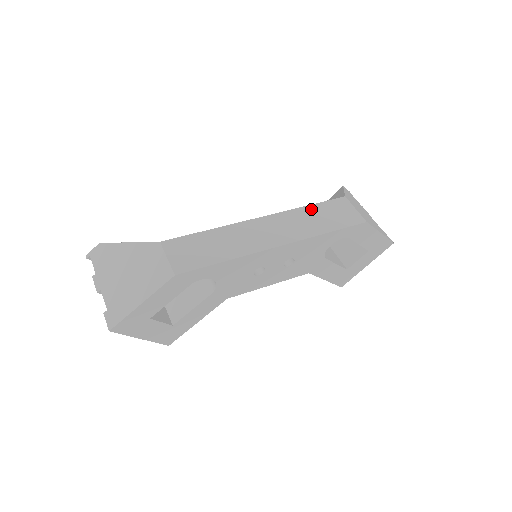
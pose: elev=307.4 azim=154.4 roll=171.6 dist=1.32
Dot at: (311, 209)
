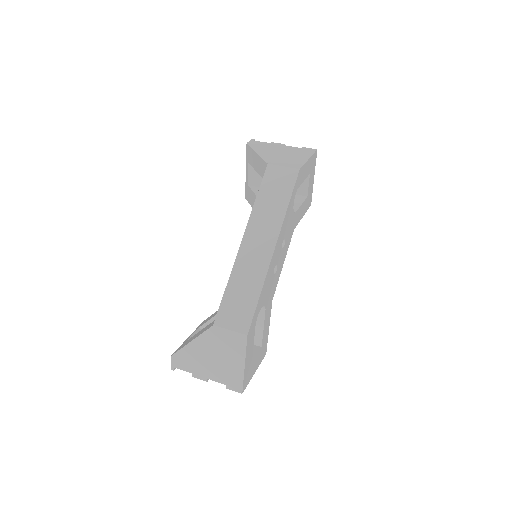
Dot at: (261, 199)
